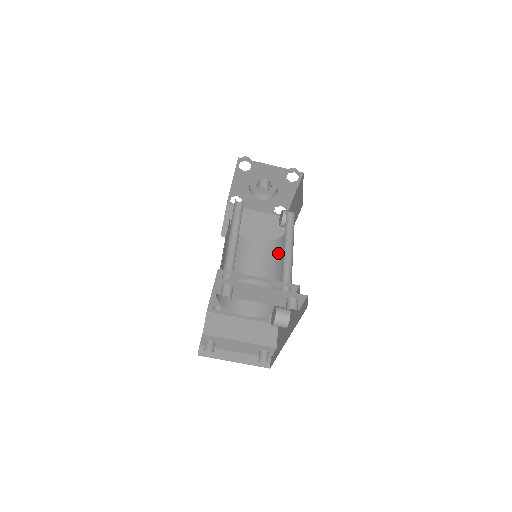
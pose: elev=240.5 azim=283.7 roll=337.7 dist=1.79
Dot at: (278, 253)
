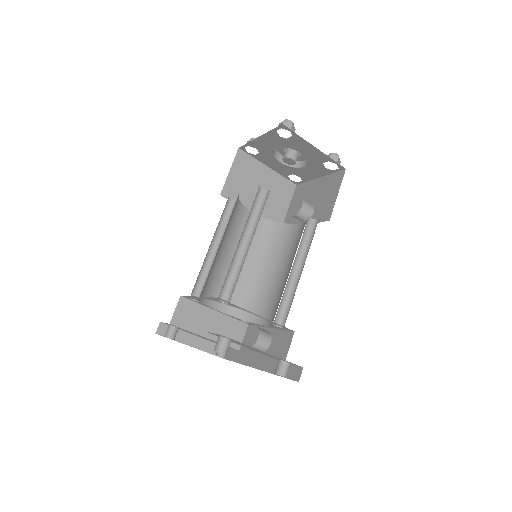
Dot at: (277, 245)
